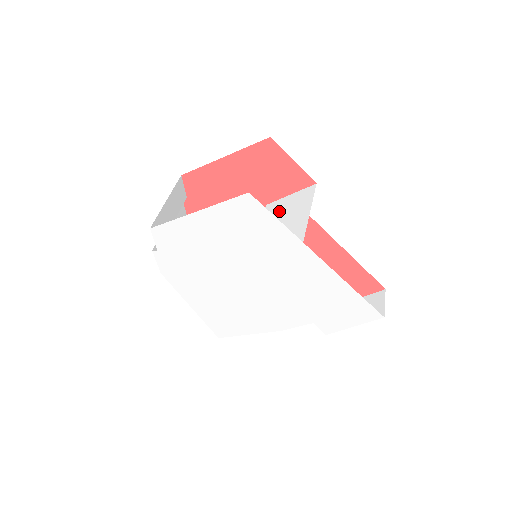
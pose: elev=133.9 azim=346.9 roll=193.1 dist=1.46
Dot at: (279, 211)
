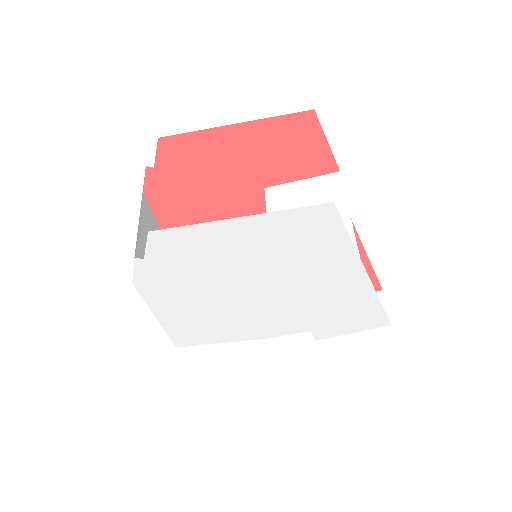
Dot at: (294, 202)
